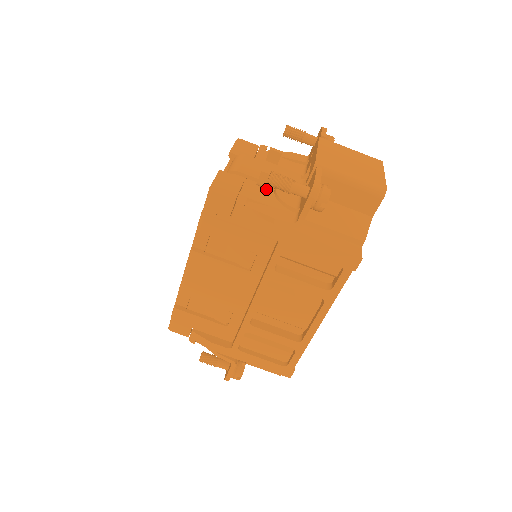
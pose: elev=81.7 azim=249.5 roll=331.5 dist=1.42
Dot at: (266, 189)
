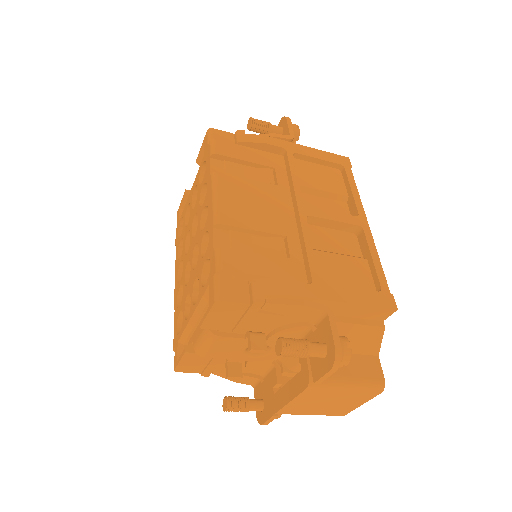
Dot at: occluded
